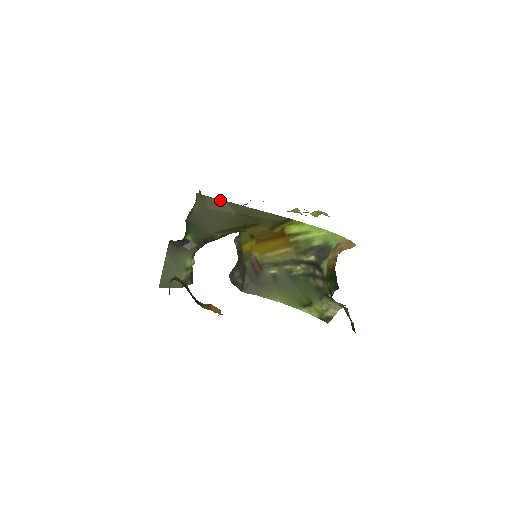
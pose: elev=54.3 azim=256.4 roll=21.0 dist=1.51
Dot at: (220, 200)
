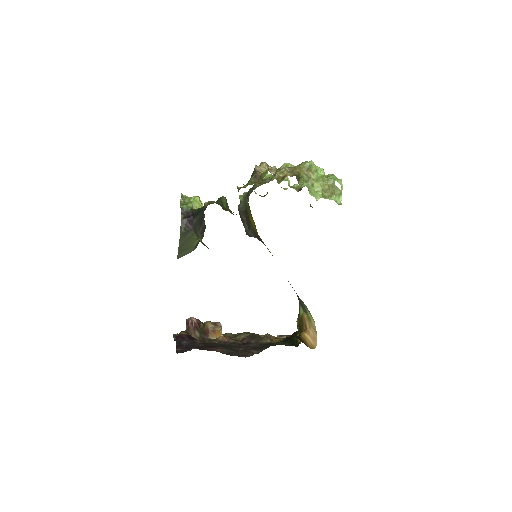
Dot at: occluded
